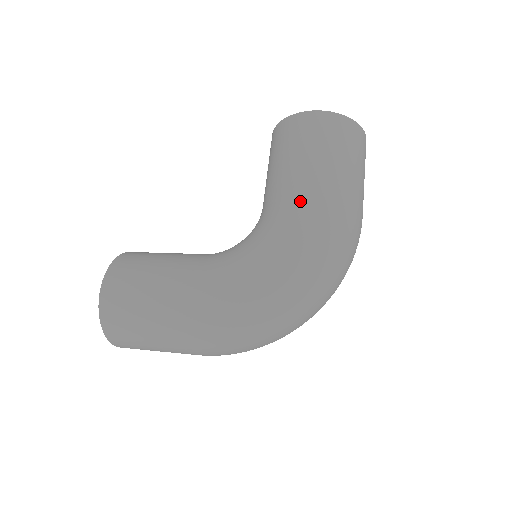
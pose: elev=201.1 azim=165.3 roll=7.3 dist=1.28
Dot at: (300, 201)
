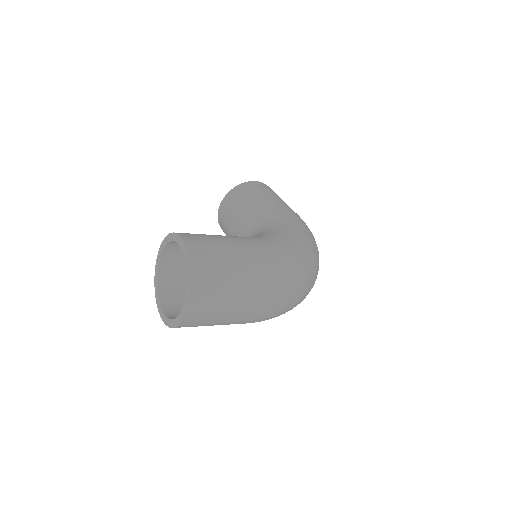
Dot at: (287, 212)
